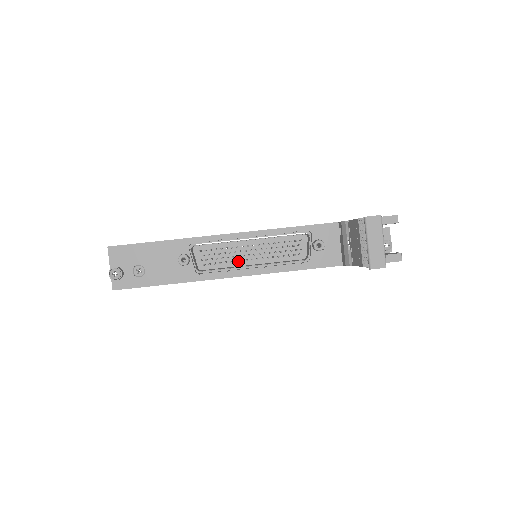
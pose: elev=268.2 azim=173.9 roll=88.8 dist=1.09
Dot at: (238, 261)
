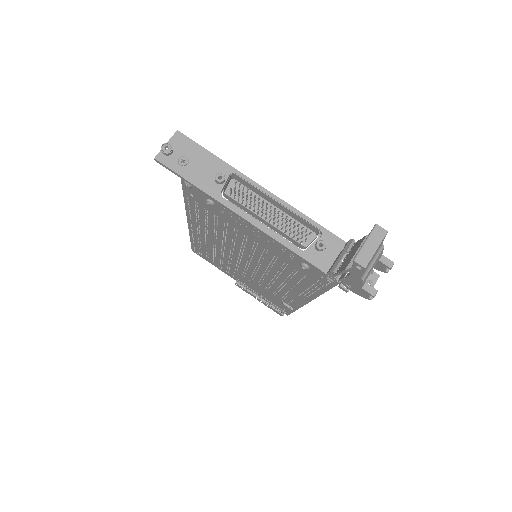
Dot at: (255, 212)
